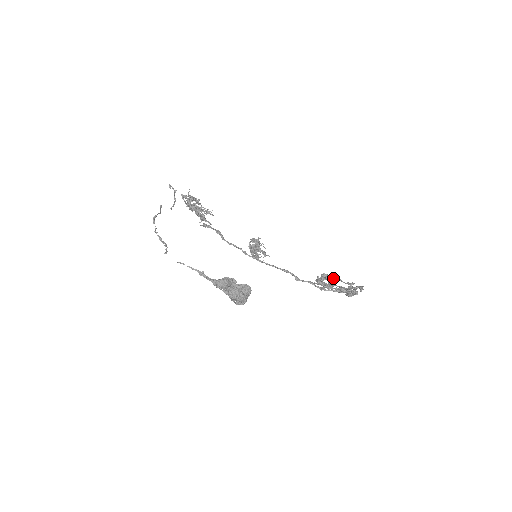
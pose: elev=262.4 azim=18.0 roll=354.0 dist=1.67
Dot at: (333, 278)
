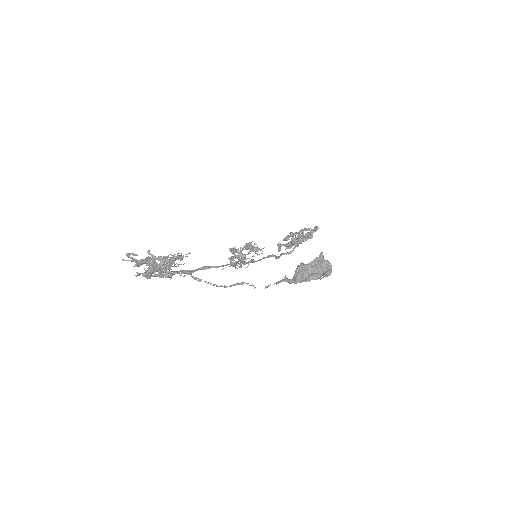
Dot at: (296, 233)
